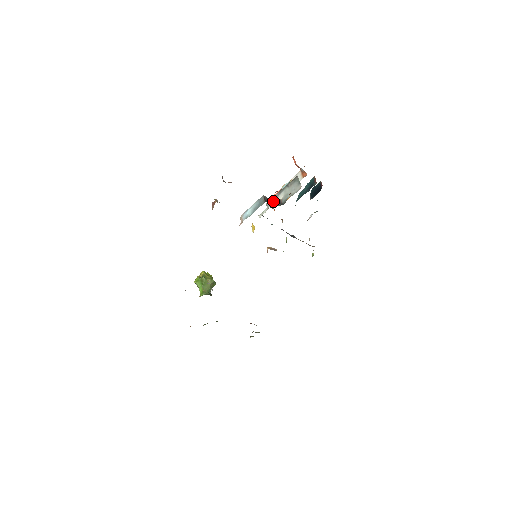
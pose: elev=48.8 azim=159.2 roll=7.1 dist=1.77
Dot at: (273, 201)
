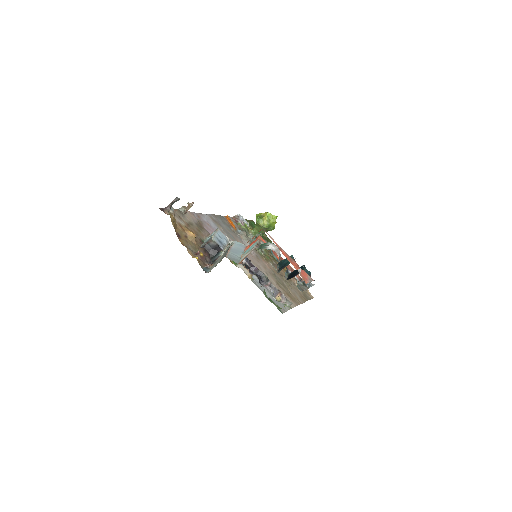
Dot at: (227, 248)
